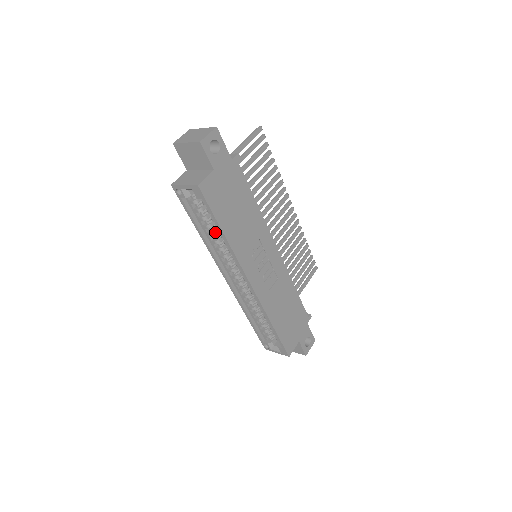
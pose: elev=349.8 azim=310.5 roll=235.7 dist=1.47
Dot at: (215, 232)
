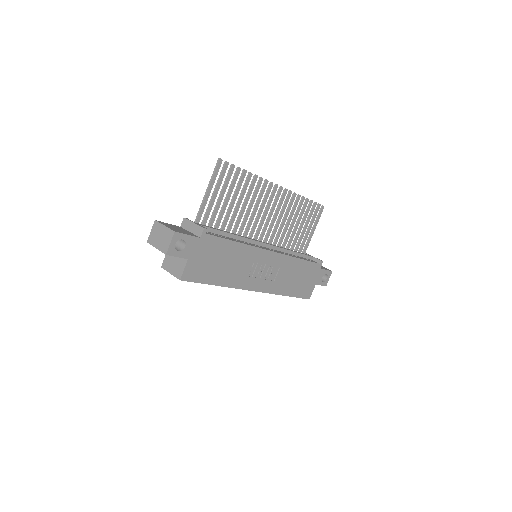
Dot at: occluded
